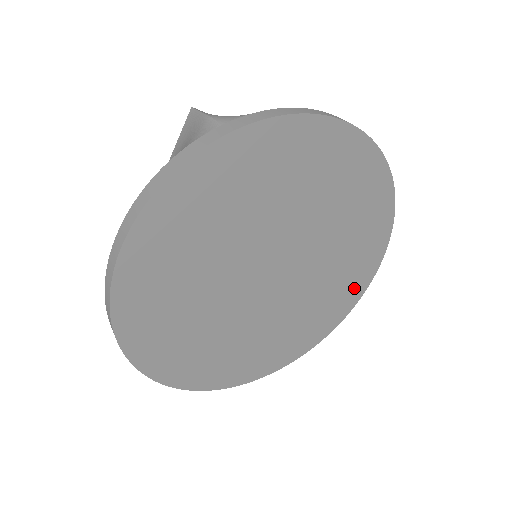
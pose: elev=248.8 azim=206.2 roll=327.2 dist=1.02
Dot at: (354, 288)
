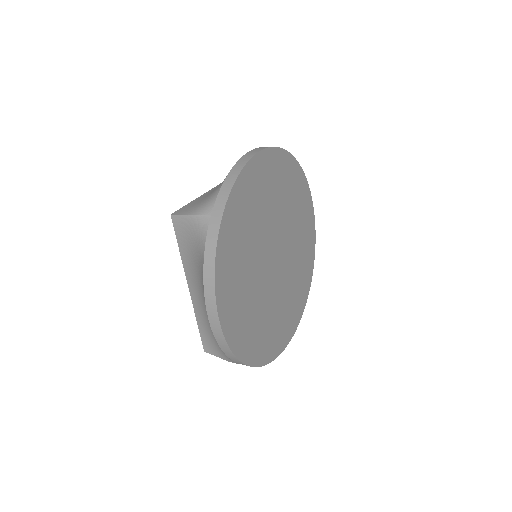
Dot at: (309, 223)
